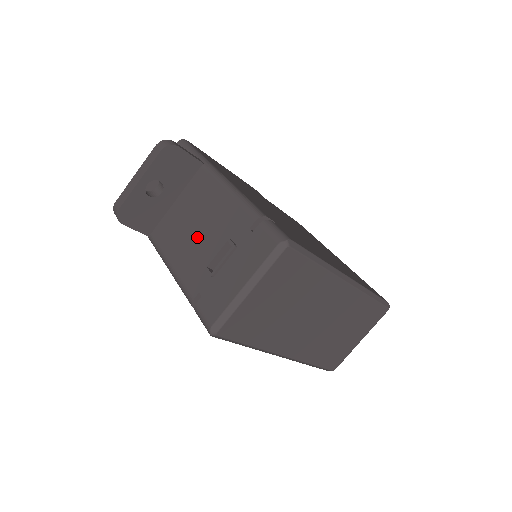
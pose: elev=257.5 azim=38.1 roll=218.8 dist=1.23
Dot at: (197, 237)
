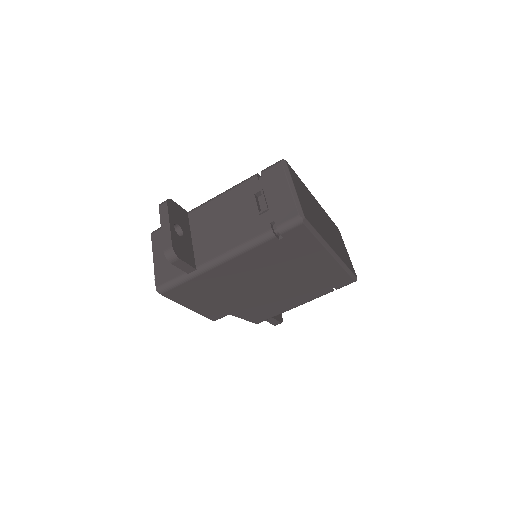
Dot at: (233, 221)
